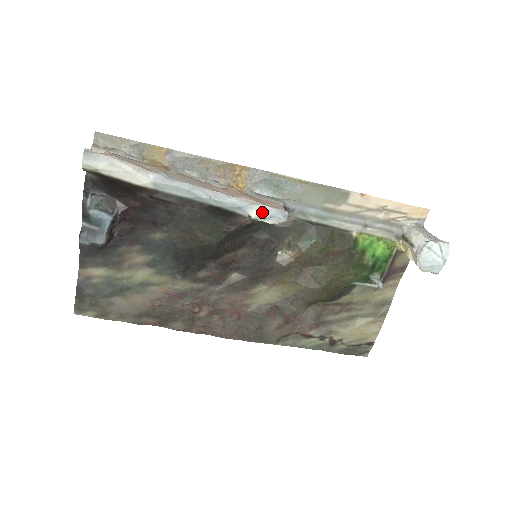
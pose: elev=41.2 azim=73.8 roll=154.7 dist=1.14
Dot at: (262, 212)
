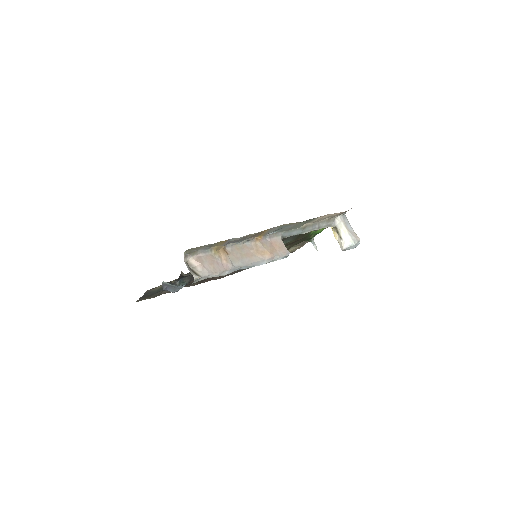
Dot at: occluded
